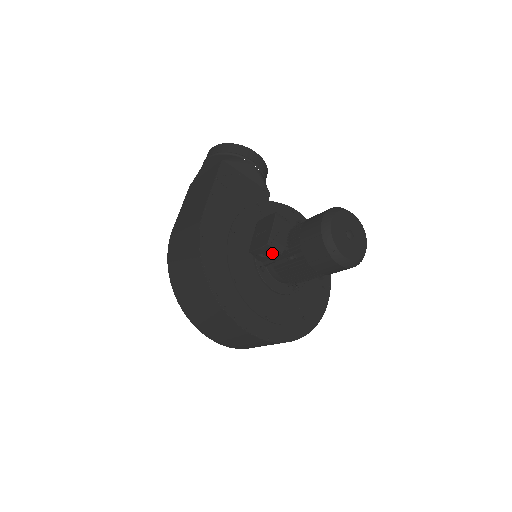
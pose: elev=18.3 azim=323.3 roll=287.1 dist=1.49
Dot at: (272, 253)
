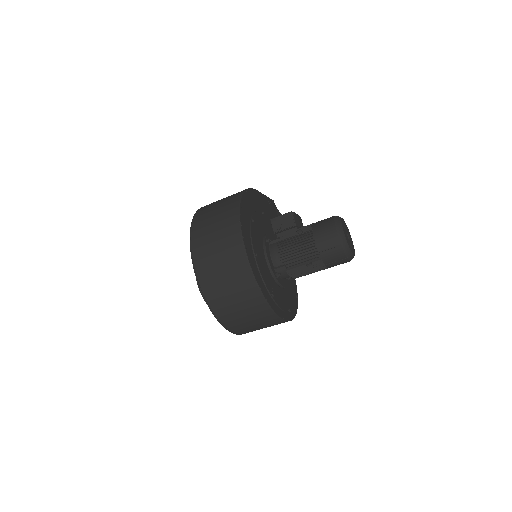
Dot at: (289, 222)
